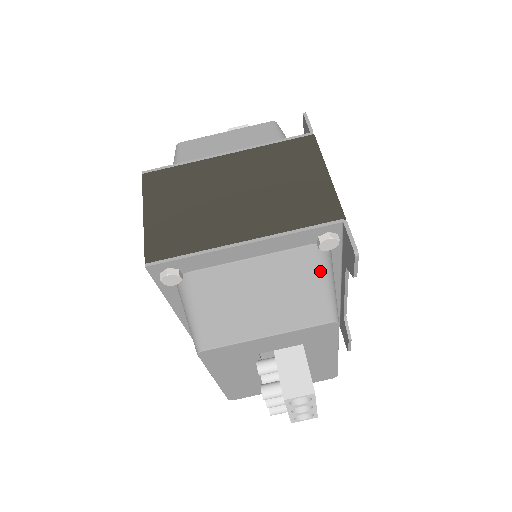
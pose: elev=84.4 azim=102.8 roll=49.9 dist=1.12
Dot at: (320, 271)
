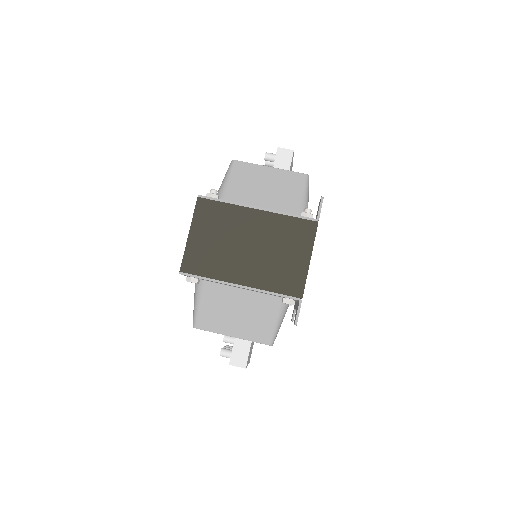
Dot at: (276, 315)
